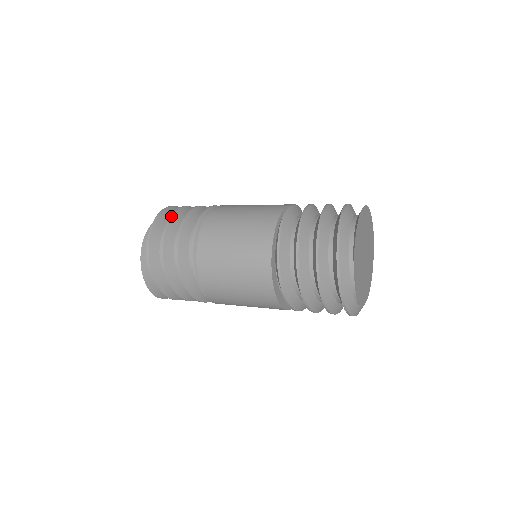
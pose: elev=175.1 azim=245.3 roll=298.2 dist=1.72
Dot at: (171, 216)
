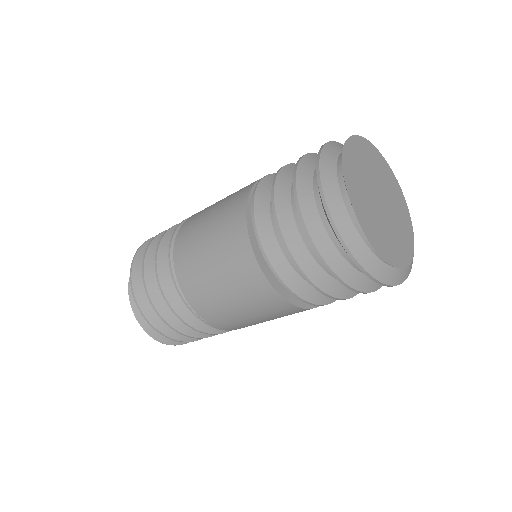
Dot at: (153, 238)
